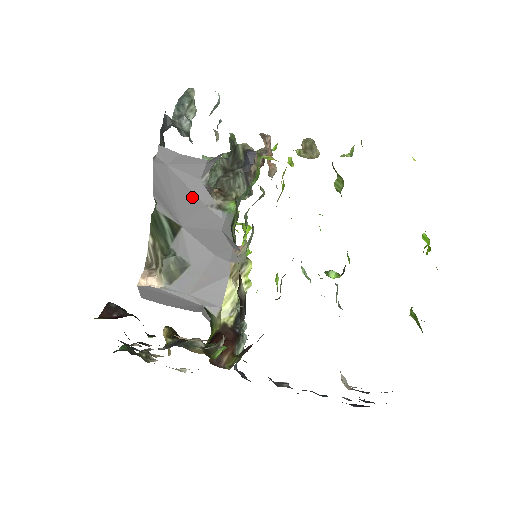
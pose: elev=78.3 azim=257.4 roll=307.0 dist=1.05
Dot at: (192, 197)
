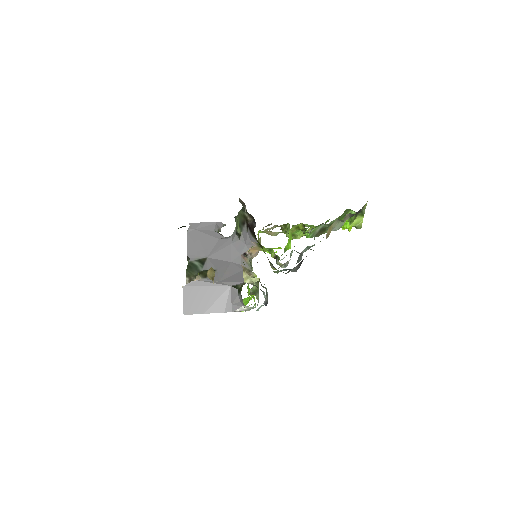
Dot at: (211, 239)
